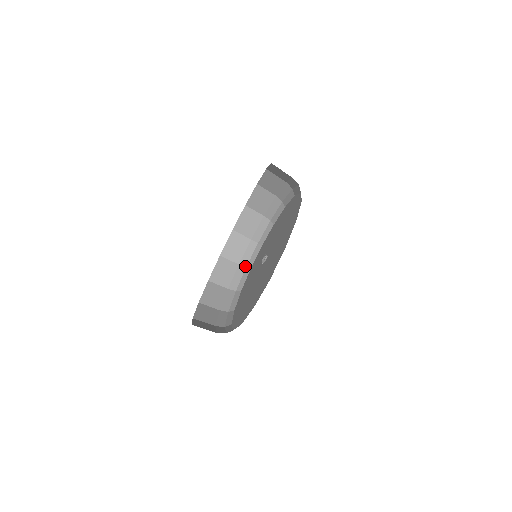
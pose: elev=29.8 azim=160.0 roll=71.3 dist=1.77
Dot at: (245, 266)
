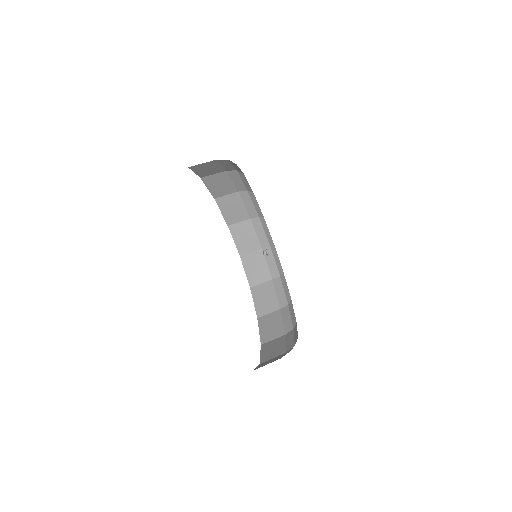
Dot at: (257, 216)
